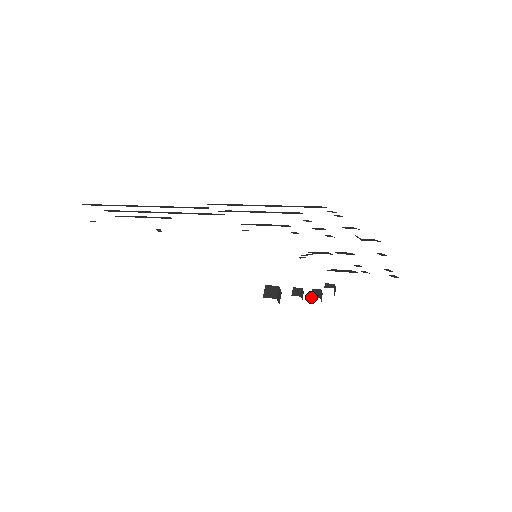
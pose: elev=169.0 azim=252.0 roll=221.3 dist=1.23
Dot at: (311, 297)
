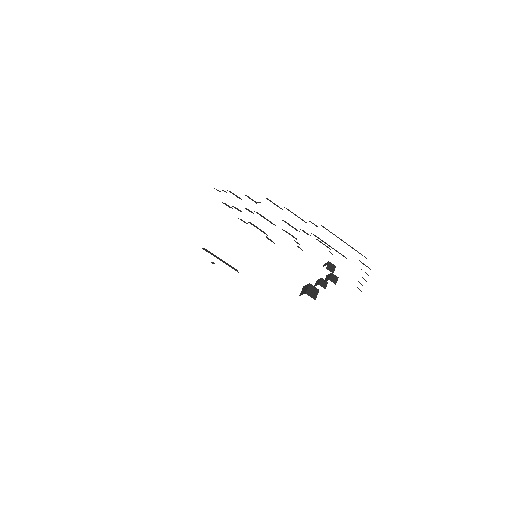
Dot at: occluded
